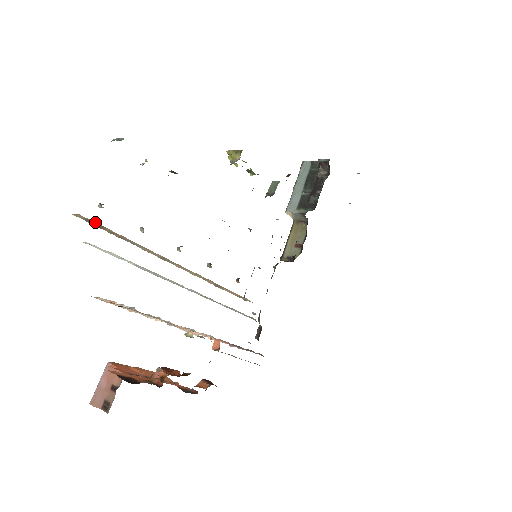
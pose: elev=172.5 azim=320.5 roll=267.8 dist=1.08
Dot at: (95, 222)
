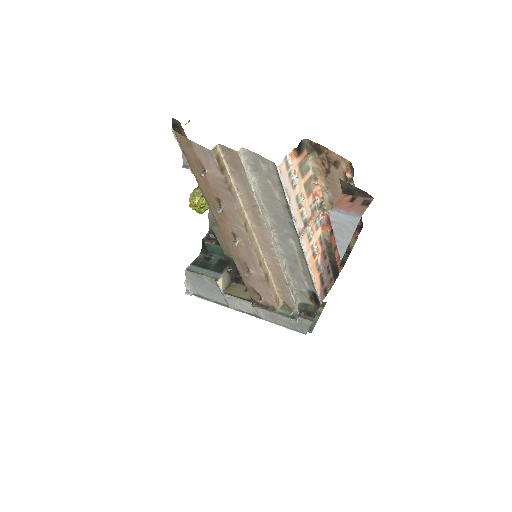
Dot at: (222, 159)
